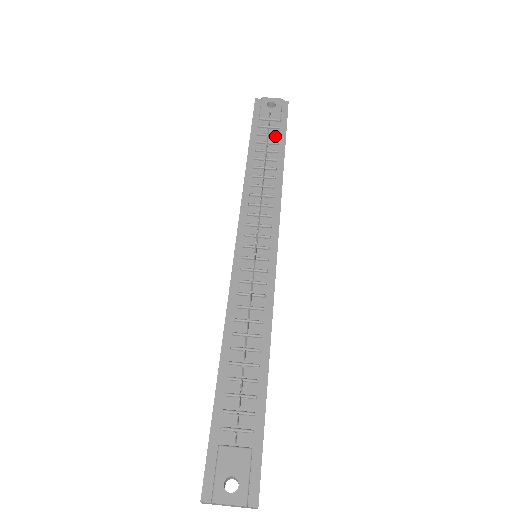
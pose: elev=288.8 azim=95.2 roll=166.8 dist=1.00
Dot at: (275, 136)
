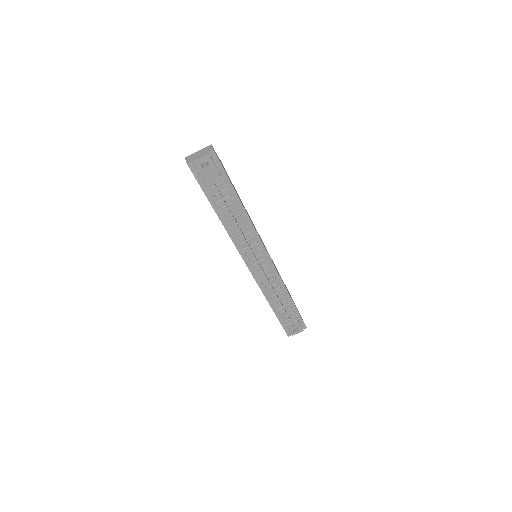
Dot at: (225, 190)
